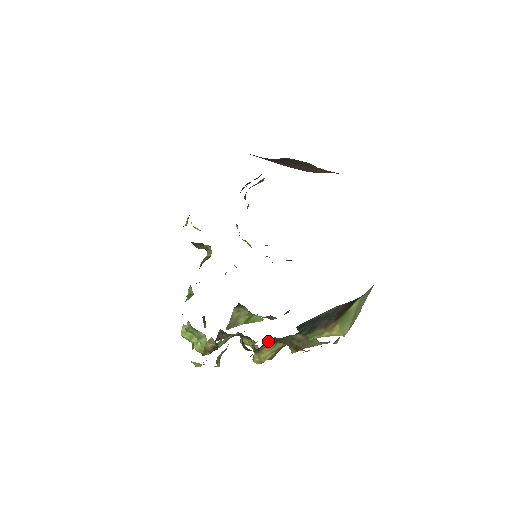
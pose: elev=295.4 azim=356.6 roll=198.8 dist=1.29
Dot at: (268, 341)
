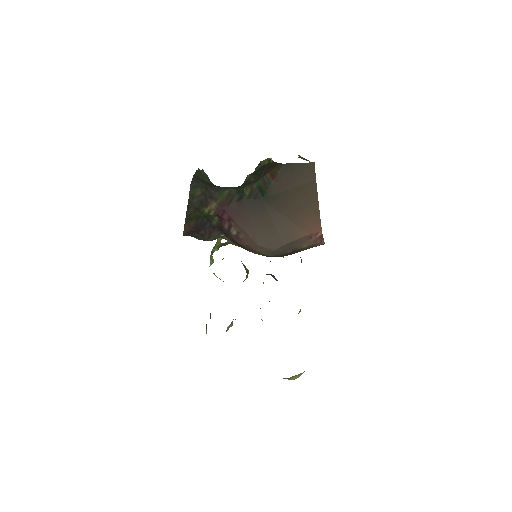
Dot at: occluded
